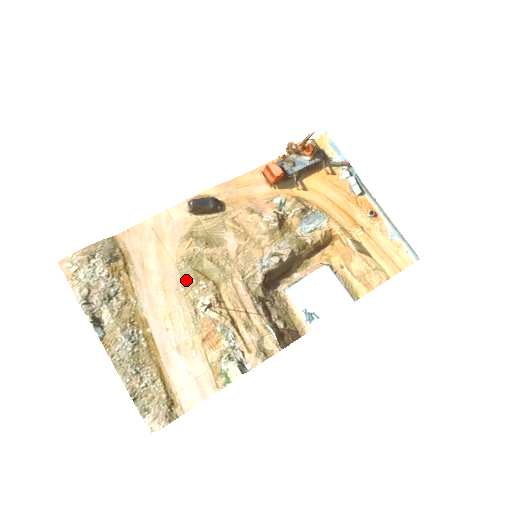
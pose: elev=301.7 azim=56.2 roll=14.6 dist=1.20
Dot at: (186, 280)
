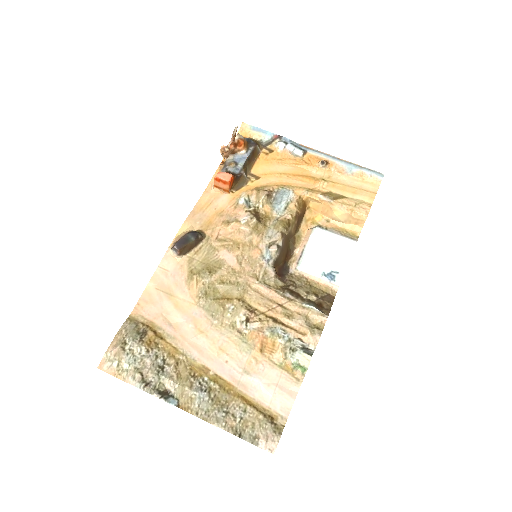
Dot at: (214, 312)
